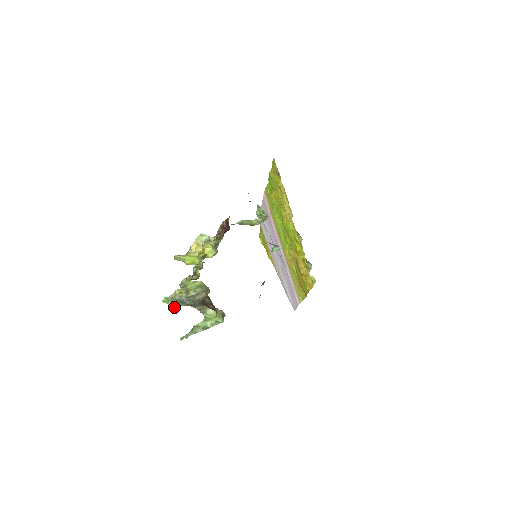
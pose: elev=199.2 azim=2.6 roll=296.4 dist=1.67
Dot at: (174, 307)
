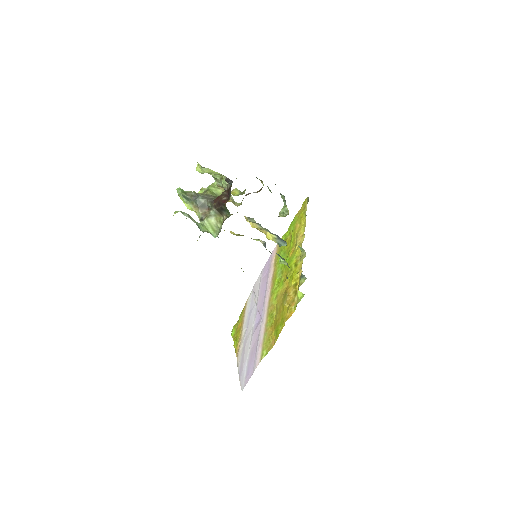
Dot at: (184, 197)
